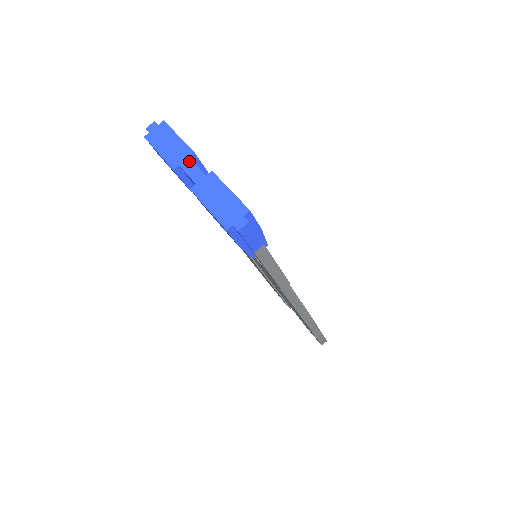
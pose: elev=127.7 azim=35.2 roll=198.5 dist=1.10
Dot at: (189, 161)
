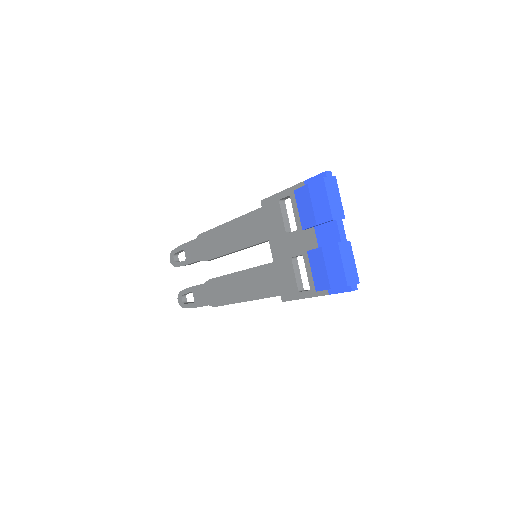
Dot at: (342, 222)
